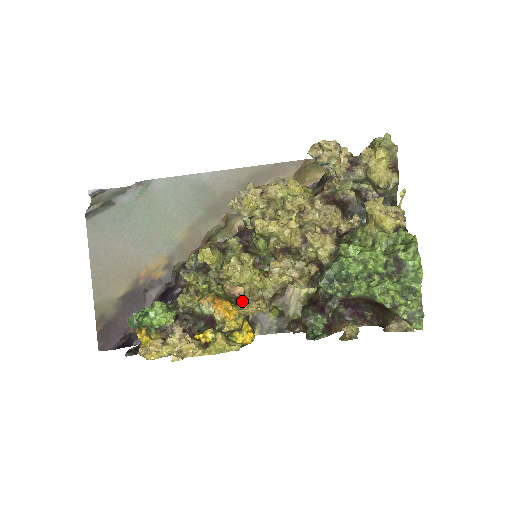
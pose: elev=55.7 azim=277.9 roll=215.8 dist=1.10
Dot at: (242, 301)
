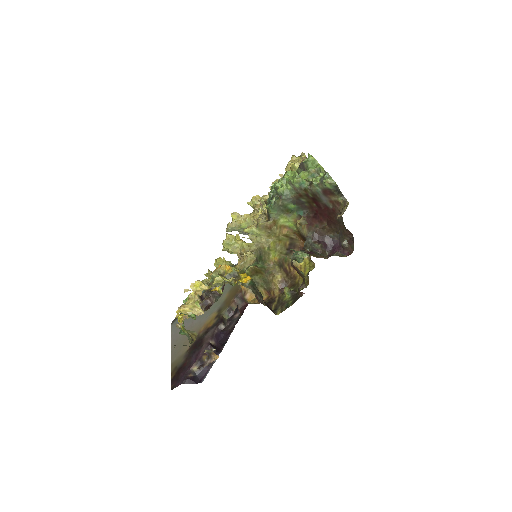
Dot at: occluded
